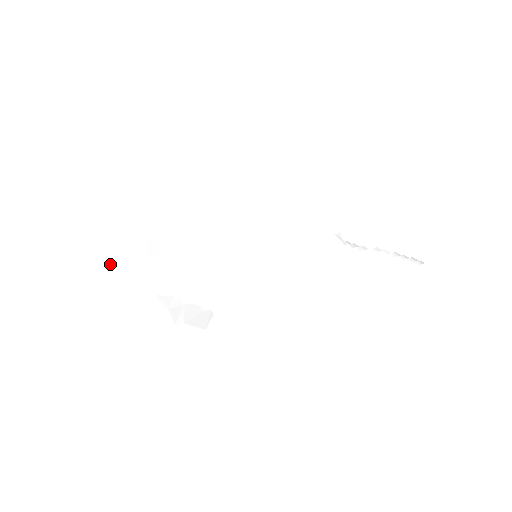
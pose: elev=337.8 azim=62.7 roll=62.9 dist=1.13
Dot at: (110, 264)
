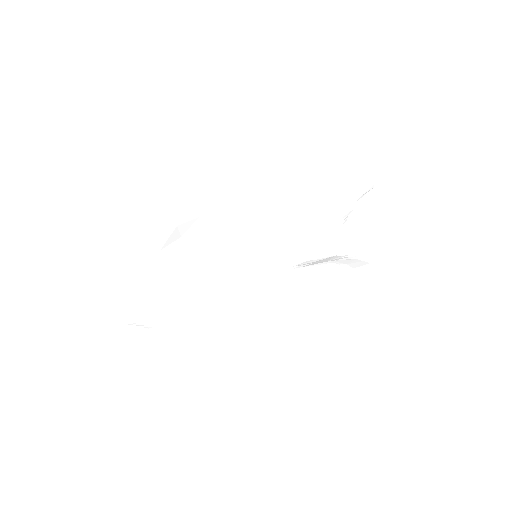
Dot at: (131, 281)
